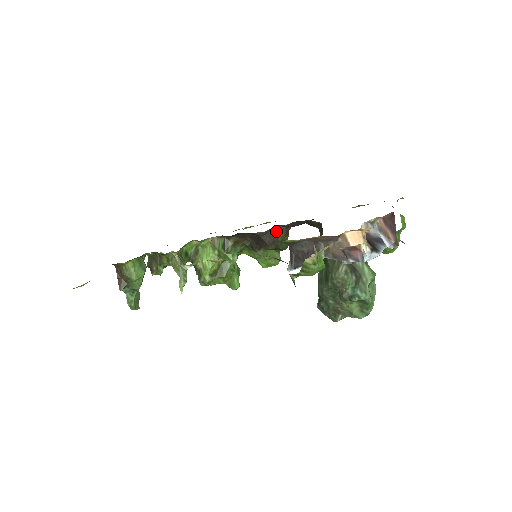
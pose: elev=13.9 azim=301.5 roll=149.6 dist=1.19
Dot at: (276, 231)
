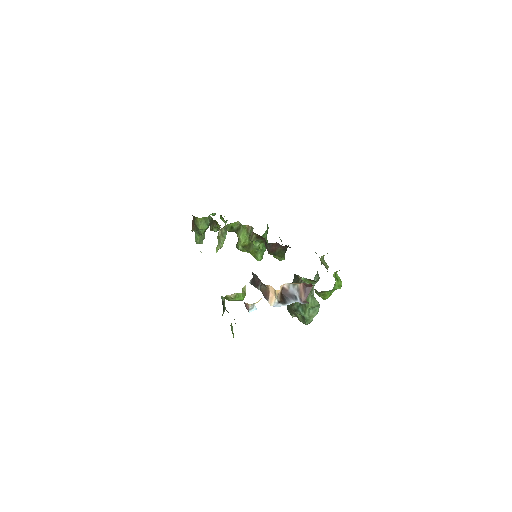
Dot at: (276, 245)
